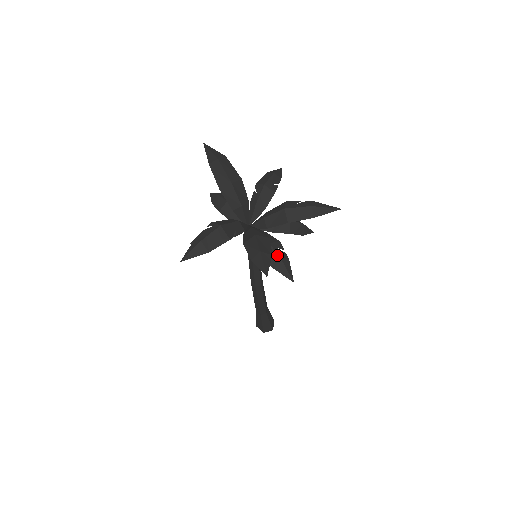
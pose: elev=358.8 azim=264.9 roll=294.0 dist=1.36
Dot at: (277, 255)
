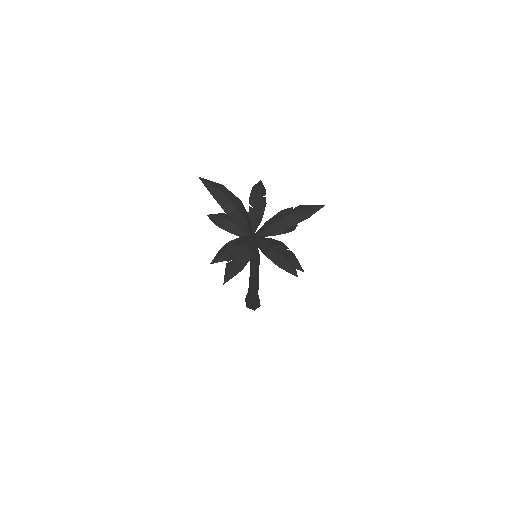
Dot at: occluded
